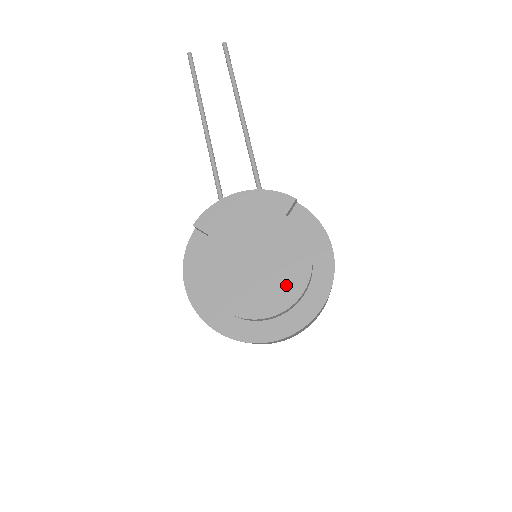
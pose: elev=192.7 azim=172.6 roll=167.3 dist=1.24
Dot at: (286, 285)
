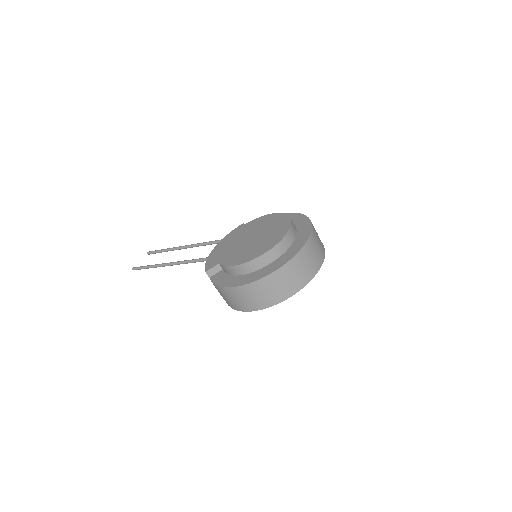
Dot at: (278, 224)
